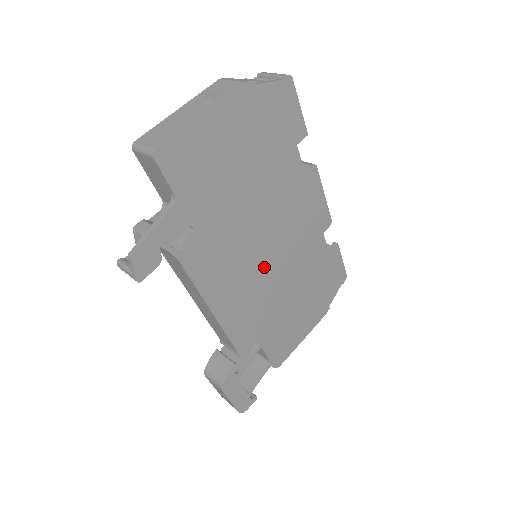
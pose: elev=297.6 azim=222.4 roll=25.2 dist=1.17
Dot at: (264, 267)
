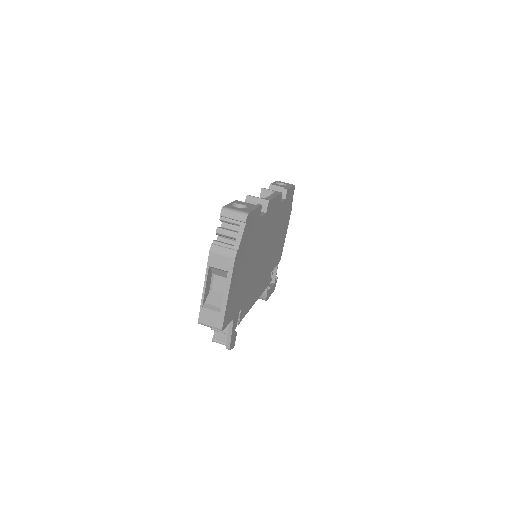
Dot at: (265, 260)
